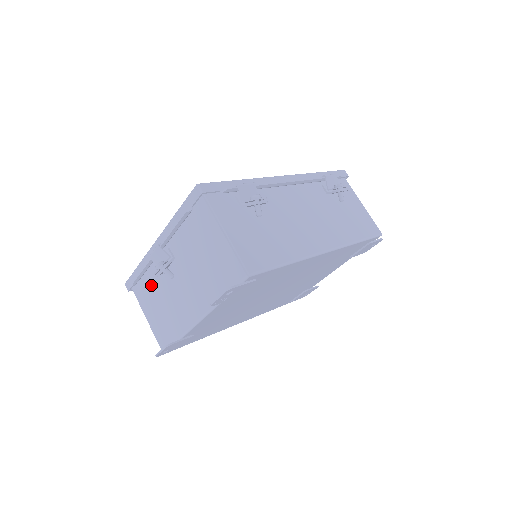
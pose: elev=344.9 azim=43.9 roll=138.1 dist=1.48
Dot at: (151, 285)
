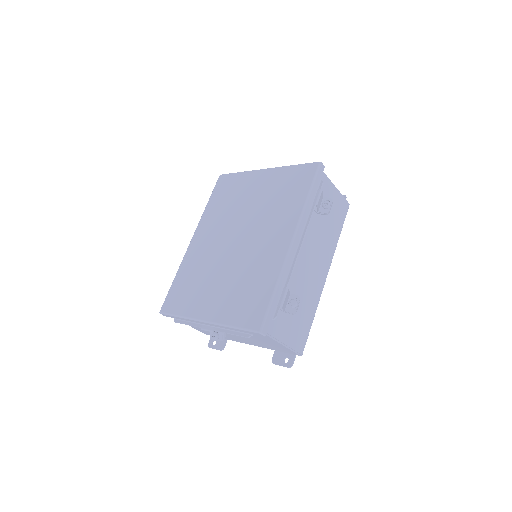
Dot at: occluded
